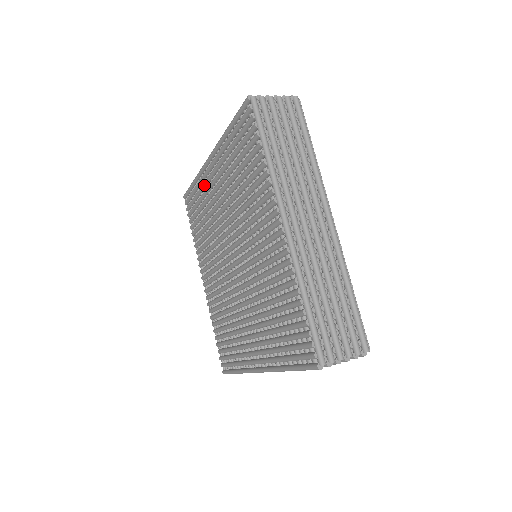
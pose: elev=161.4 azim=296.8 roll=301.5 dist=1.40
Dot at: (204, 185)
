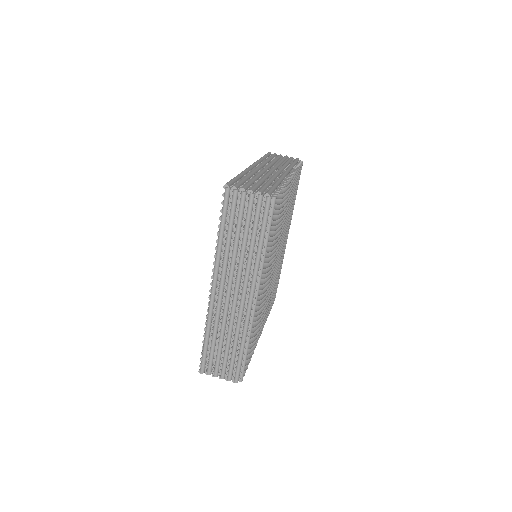
Dot at: occluded
